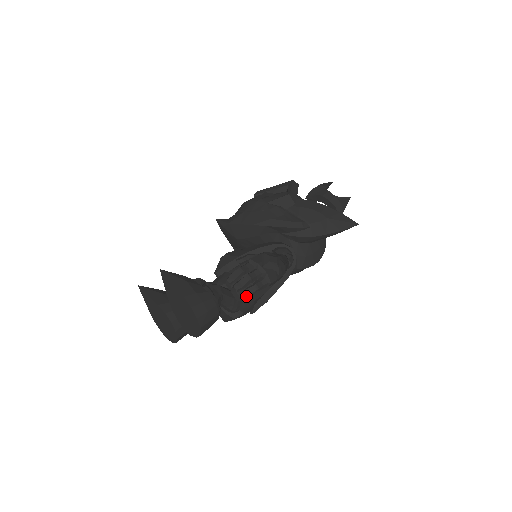
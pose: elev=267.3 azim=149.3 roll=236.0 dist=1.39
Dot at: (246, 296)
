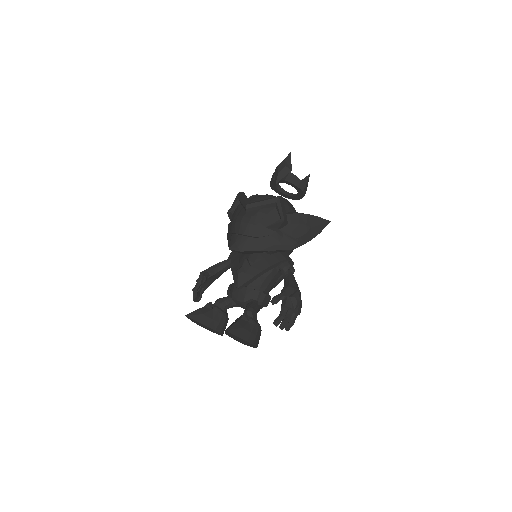
Dot at: occluded
